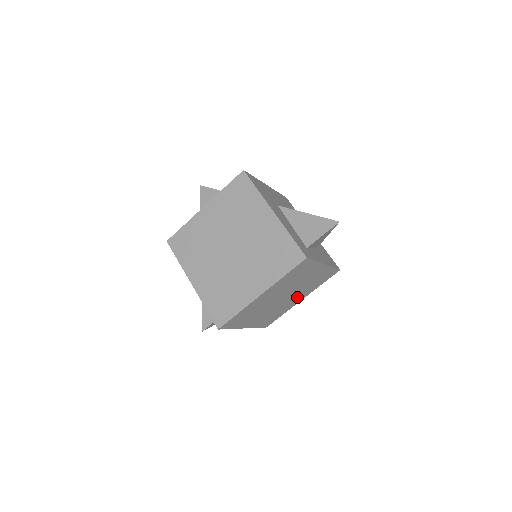
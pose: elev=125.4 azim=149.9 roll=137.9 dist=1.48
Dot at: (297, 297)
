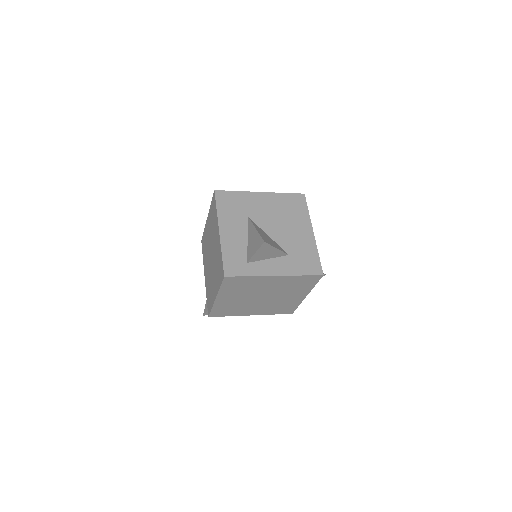
Dot at: (291, 295)
